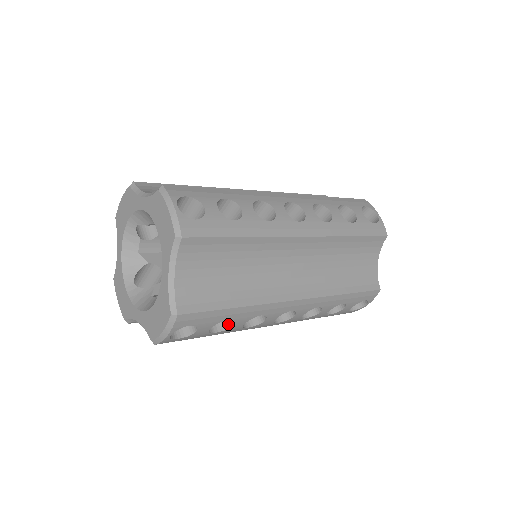
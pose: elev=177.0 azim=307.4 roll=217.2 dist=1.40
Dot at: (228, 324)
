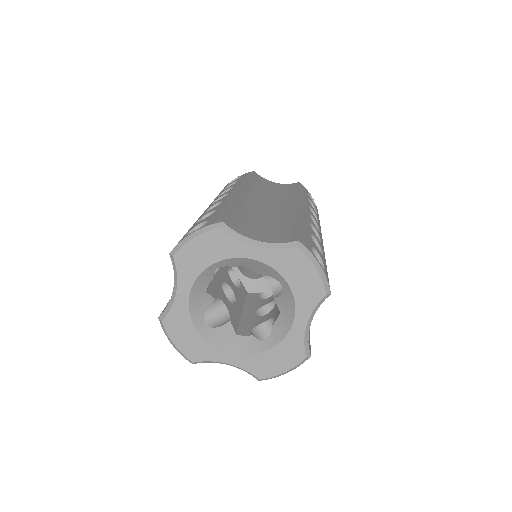
Dot at: occluded
